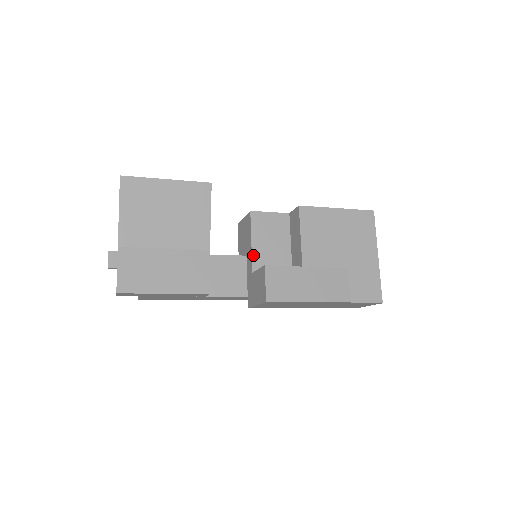
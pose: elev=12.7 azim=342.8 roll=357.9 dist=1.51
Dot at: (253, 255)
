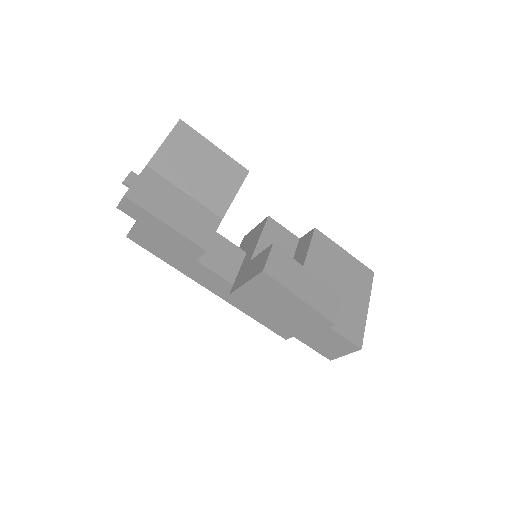
Dot at: (257, 248)
